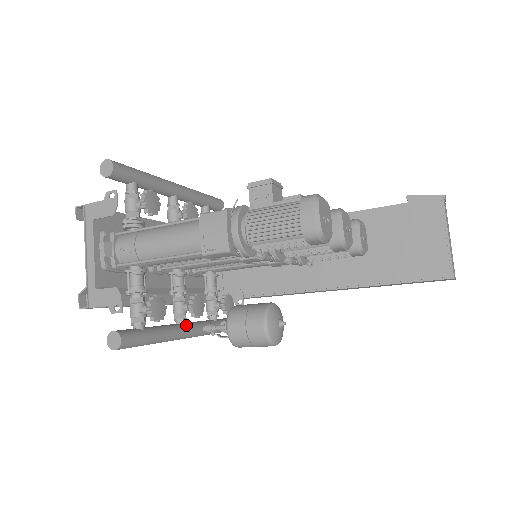
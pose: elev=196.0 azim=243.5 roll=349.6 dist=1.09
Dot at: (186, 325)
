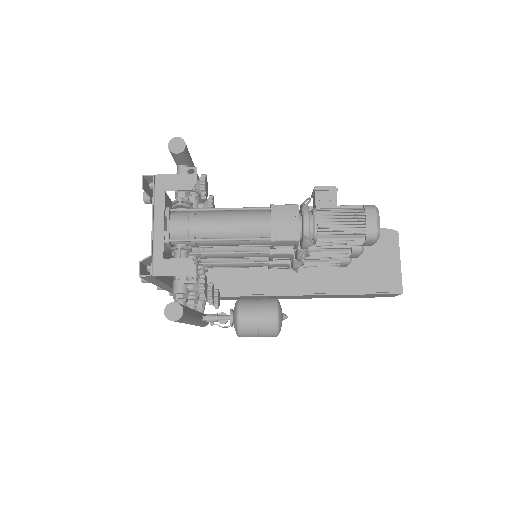
Dot at: (197, 311)
